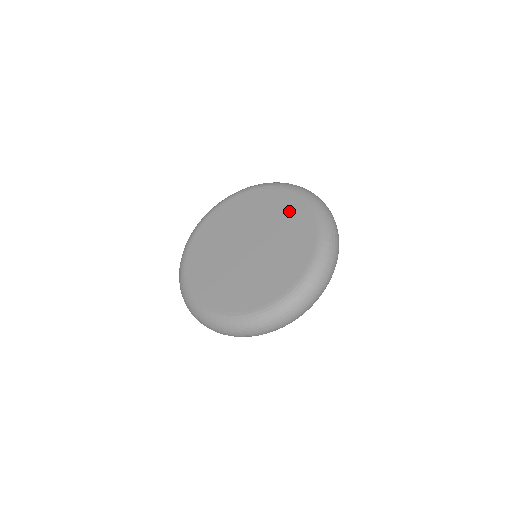
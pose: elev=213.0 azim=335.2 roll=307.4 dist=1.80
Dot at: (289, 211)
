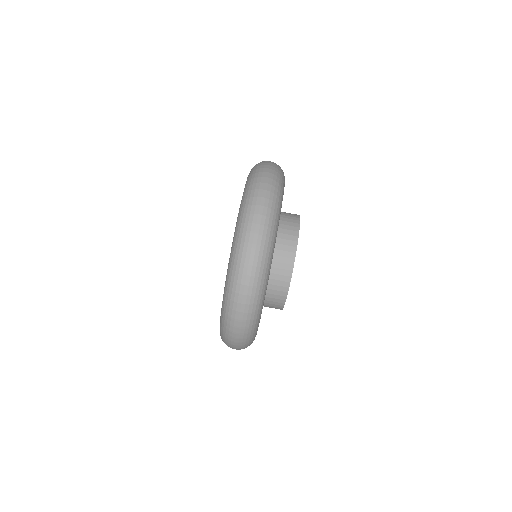
Dot at: occluded
